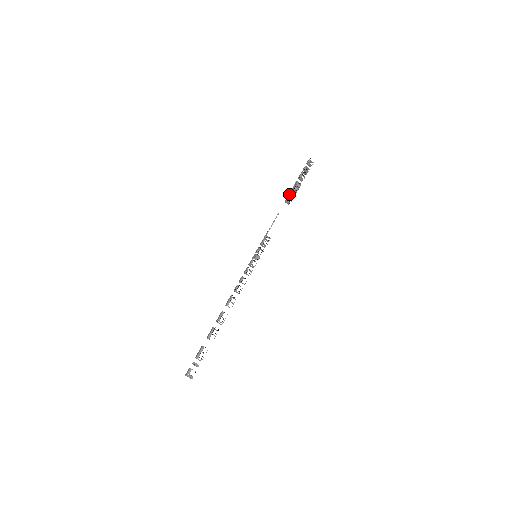
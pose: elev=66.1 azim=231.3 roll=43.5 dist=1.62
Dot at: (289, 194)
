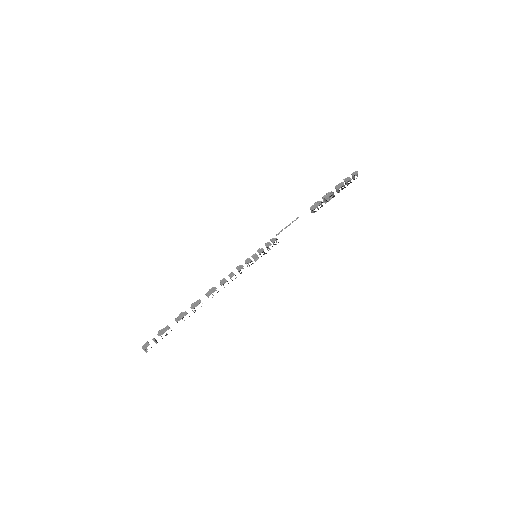
Dot at: (319, 204)
